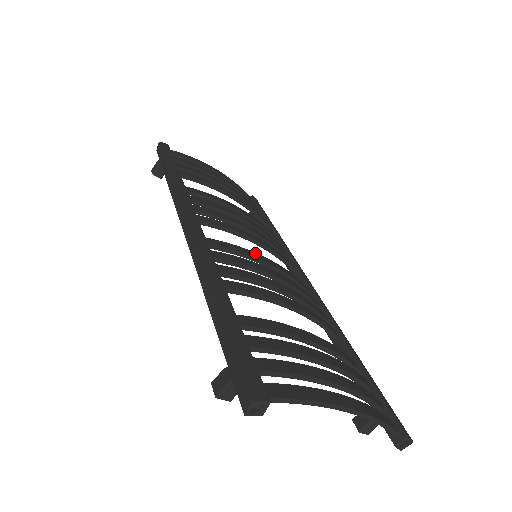
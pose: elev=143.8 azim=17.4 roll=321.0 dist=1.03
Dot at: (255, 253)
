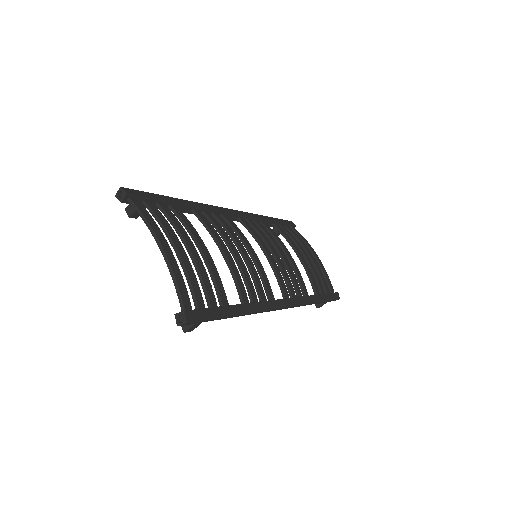
Dot at: (249, 243)
